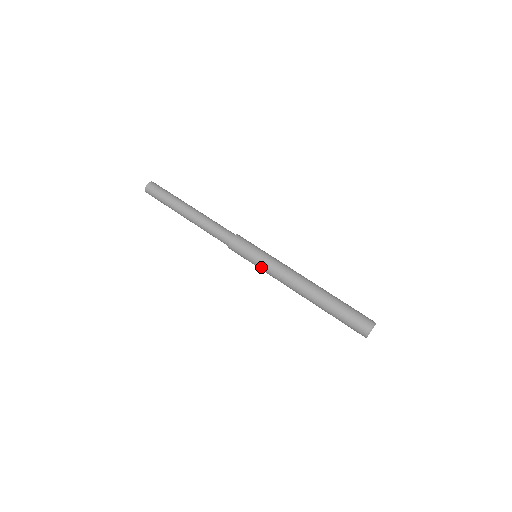
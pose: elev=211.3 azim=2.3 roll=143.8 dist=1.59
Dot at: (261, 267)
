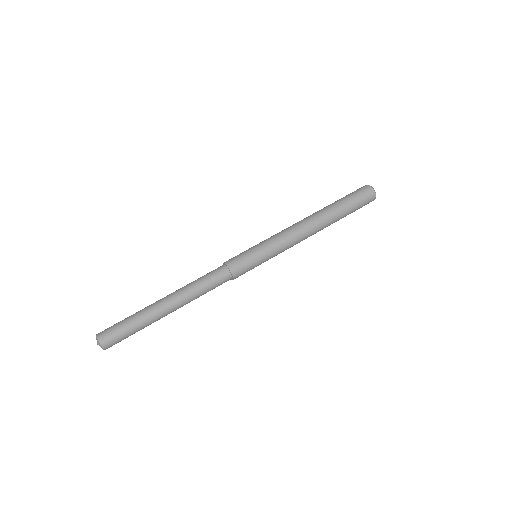
Dot at: occluded
